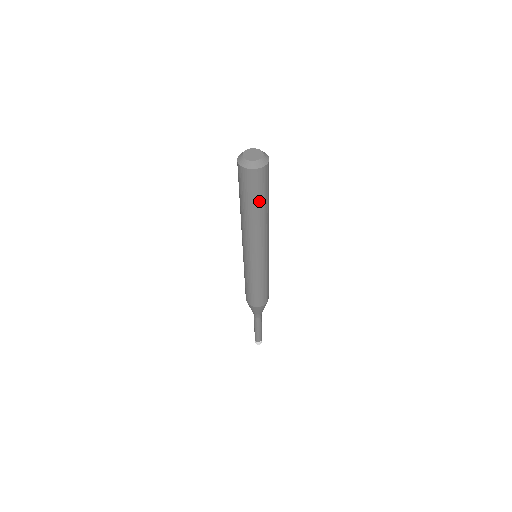
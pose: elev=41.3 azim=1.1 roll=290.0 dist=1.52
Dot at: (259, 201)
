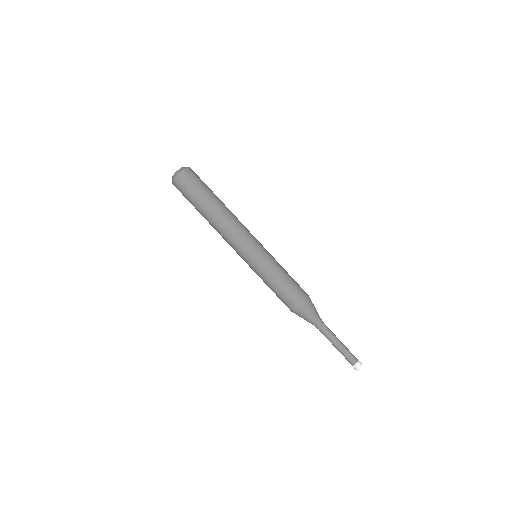
Dot at: (201, 198)
